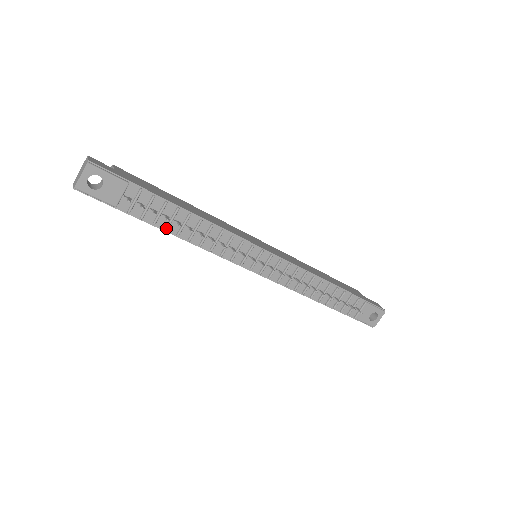
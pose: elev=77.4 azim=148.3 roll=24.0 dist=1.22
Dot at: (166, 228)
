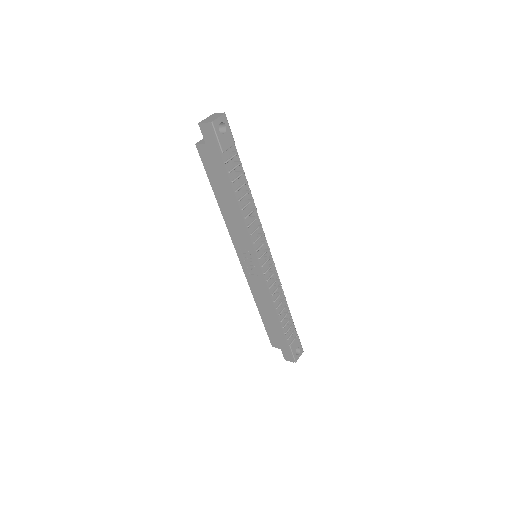
Dot at: (237, 190)
